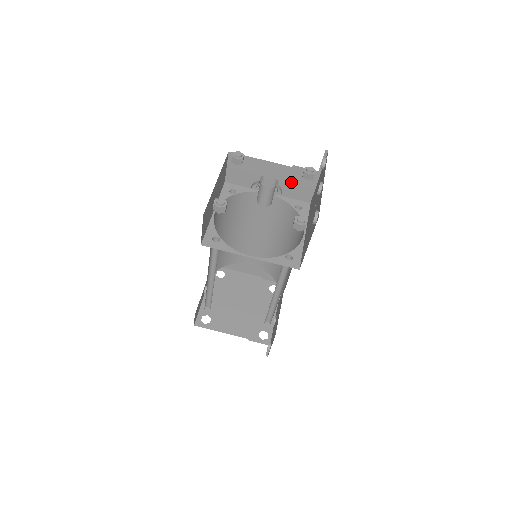
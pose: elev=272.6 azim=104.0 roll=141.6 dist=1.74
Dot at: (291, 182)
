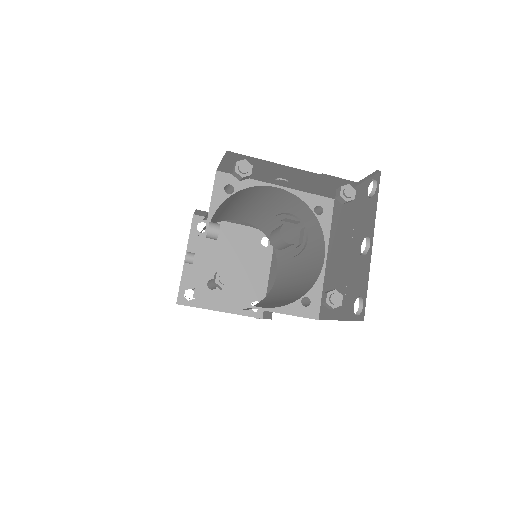
Dot at: (314, 183)
